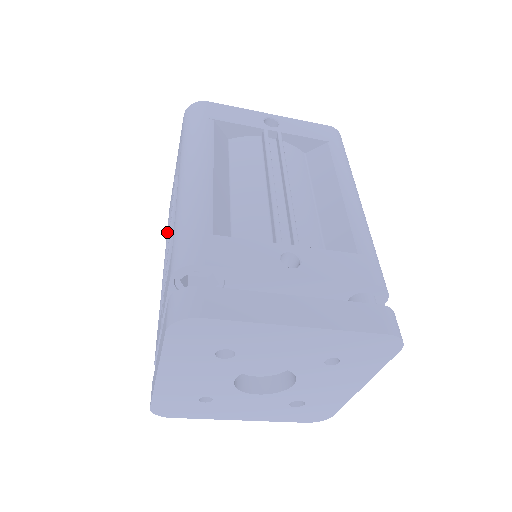
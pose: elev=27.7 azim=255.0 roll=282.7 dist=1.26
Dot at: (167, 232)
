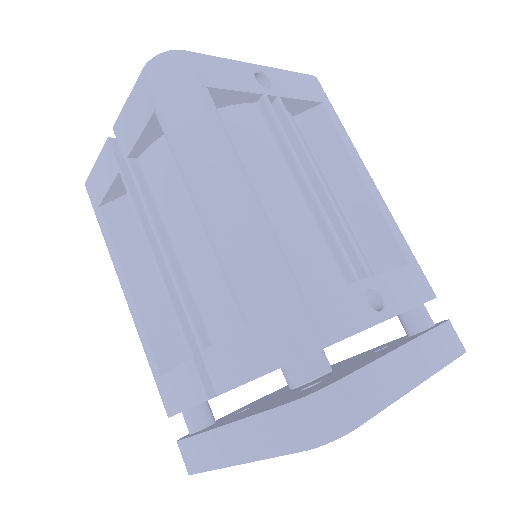
Dot at: (104, 226)
